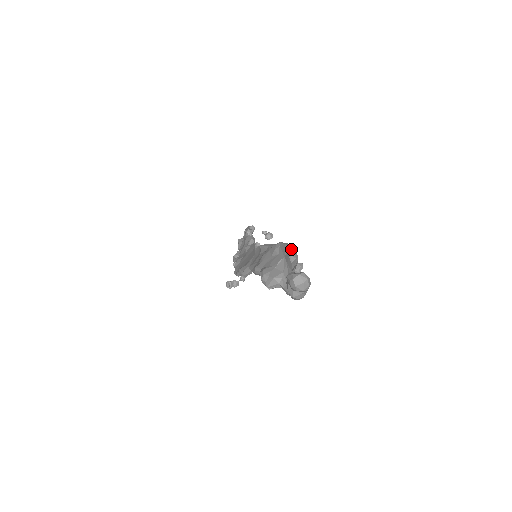
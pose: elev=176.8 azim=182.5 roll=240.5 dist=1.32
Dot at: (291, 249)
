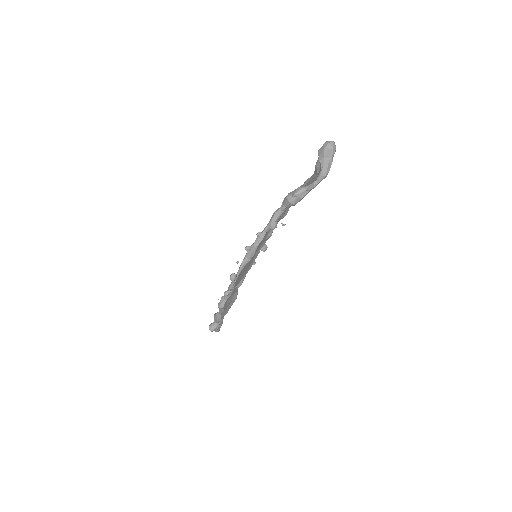
Dot at: occluded
